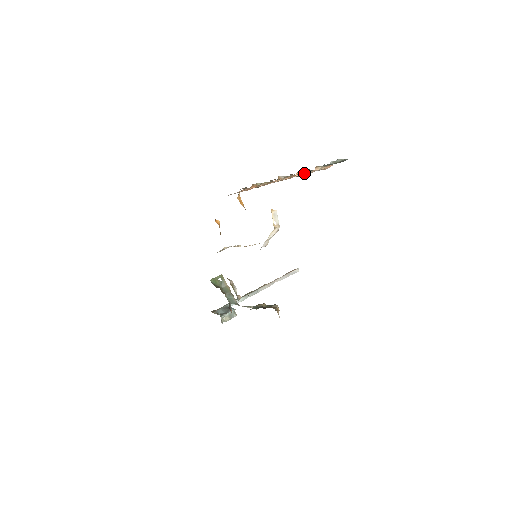
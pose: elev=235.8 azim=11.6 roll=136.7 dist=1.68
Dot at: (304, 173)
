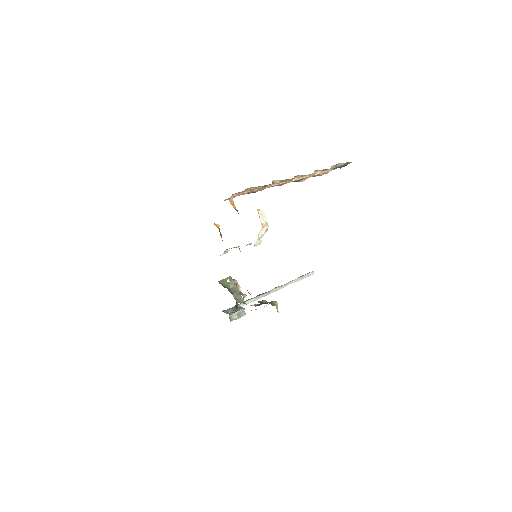
Dot at: (302, 177)
